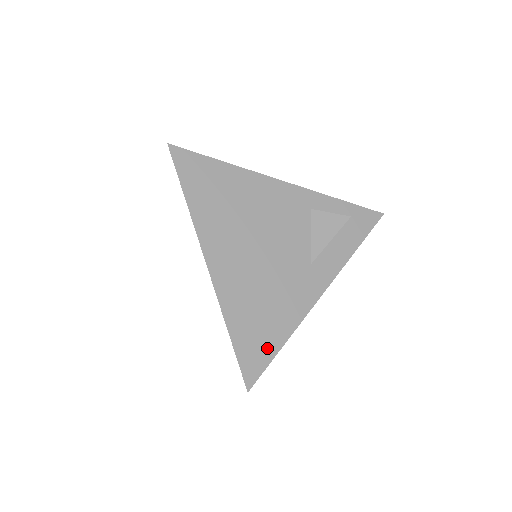
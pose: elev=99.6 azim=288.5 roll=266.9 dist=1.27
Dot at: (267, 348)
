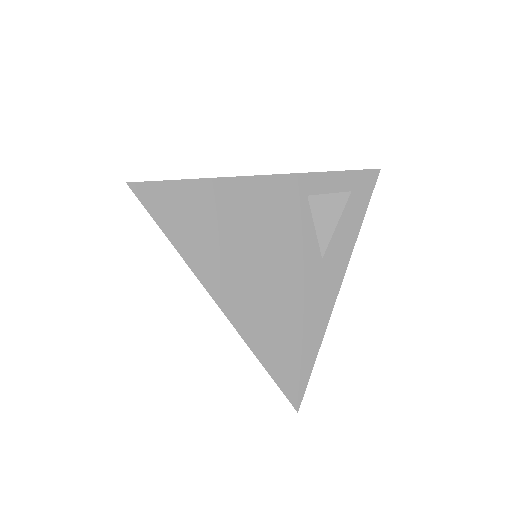
Dot at: (303, 363)
